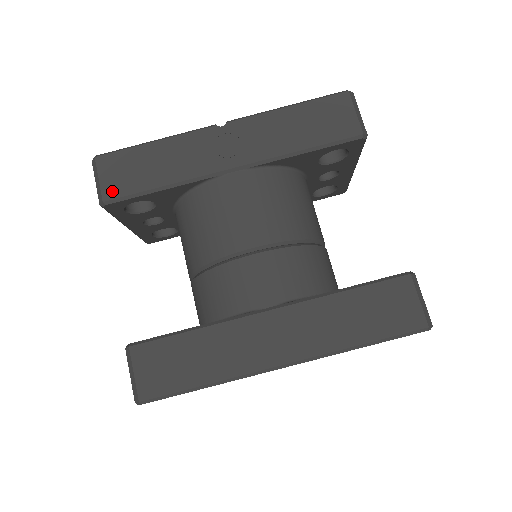
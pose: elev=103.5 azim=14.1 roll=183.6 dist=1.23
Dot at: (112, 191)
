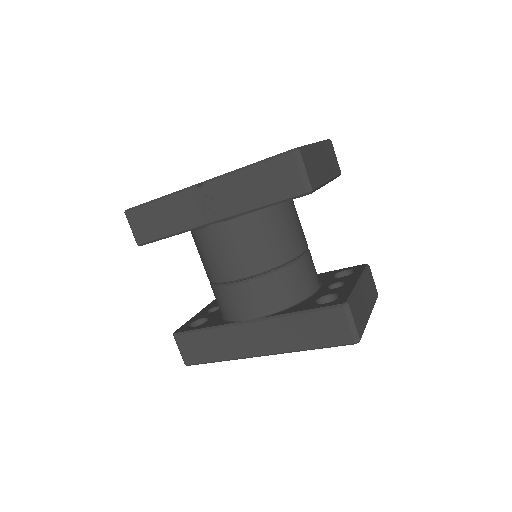
Dot at: (141, 238)
